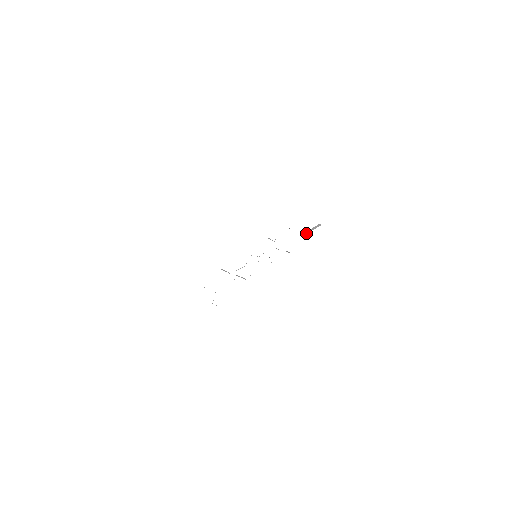
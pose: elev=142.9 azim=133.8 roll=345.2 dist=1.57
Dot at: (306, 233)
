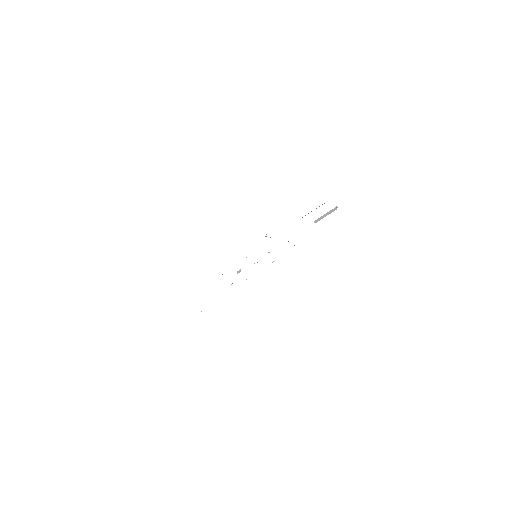
Dot at: (316, 222)
